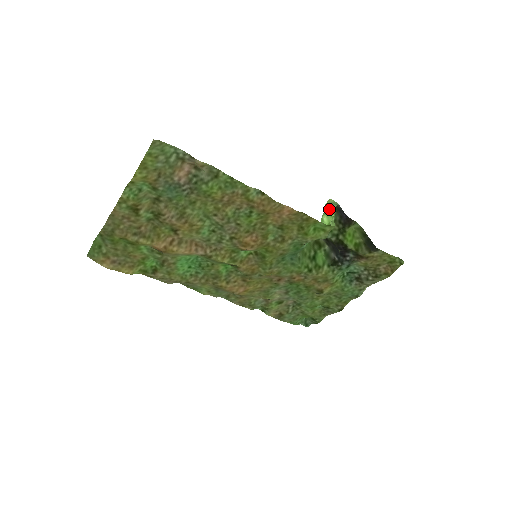
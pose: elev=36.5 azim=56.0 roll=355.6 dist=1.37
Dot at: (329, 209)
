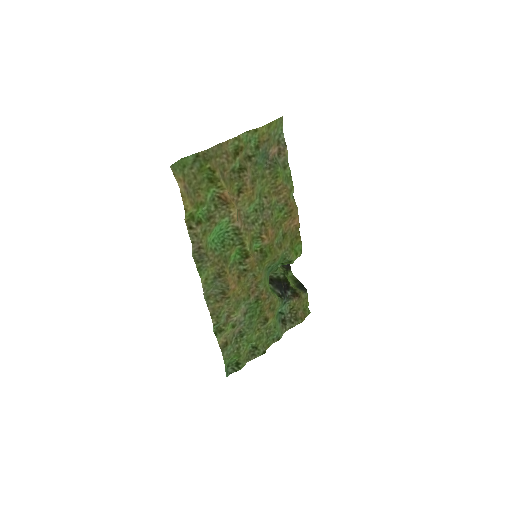
Dot at: occluded
